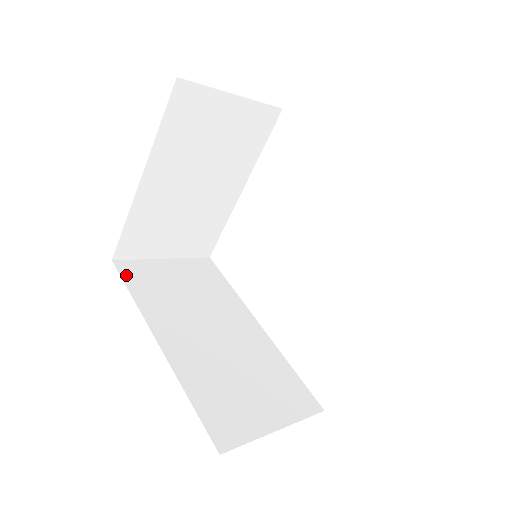
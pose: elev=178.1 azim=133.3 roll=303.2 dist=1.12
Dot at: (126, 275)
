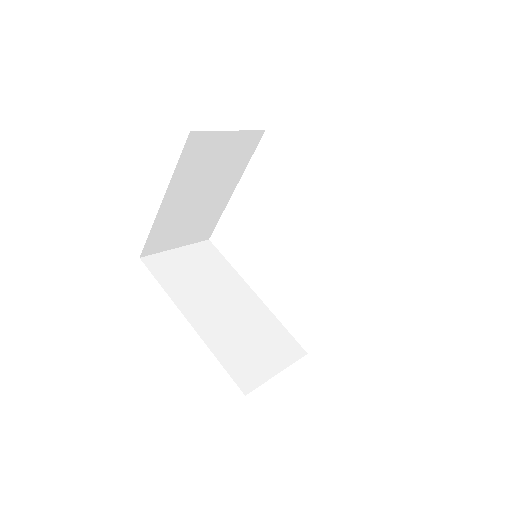
Dot at: (153, 269)
